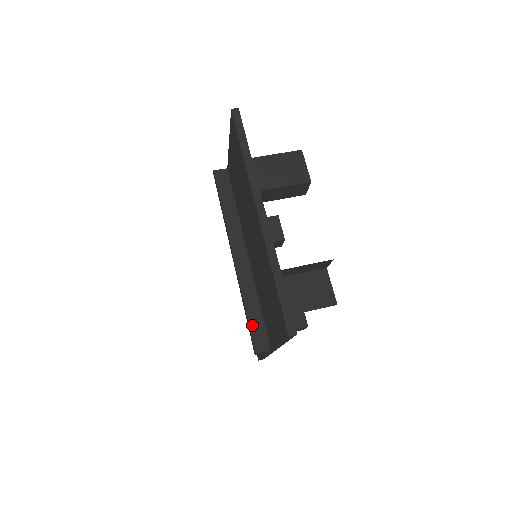
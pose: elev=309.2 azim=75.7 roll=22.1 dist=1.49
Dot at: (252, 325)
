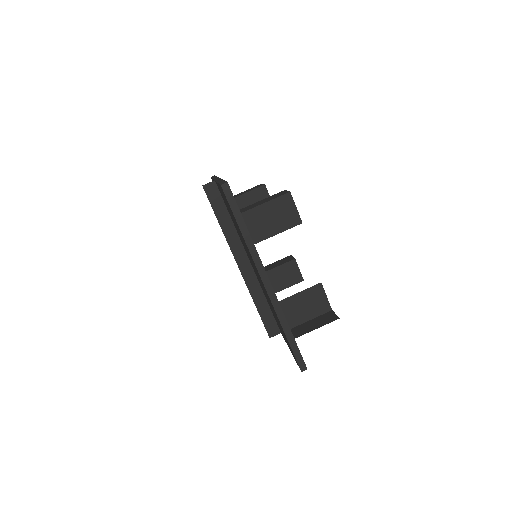
Dot at: (263, 318)
